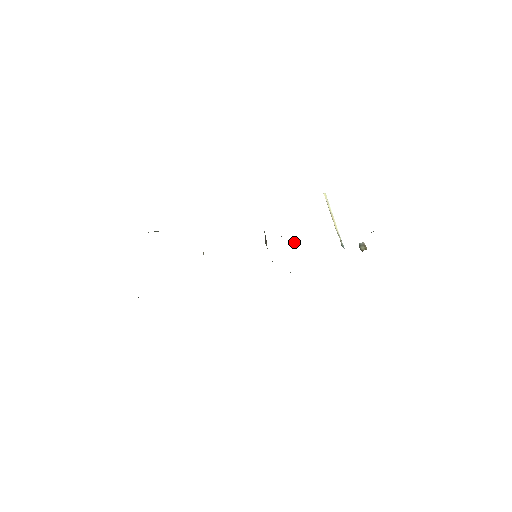
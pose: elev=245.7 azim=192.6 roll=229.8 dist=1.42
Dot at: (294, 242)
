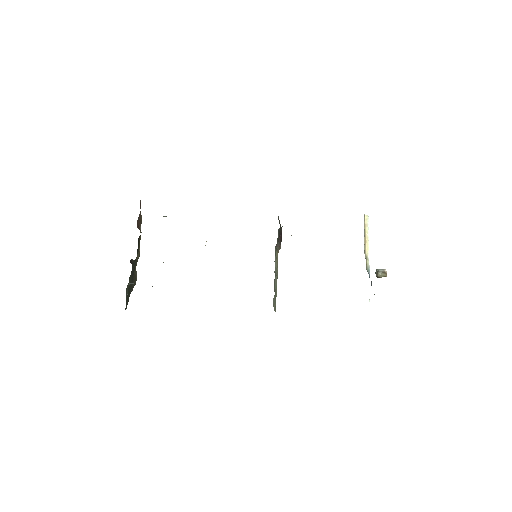
Dot at: occluded
